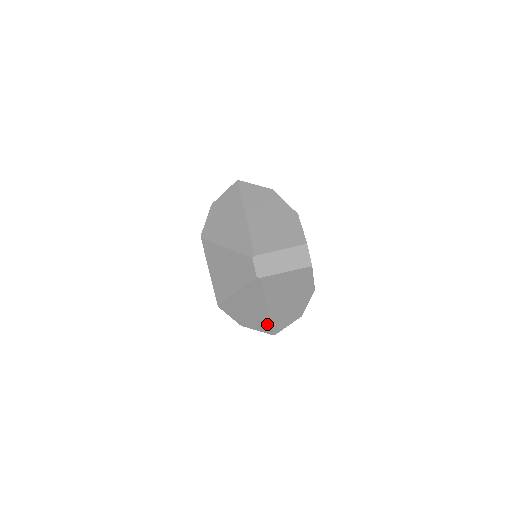
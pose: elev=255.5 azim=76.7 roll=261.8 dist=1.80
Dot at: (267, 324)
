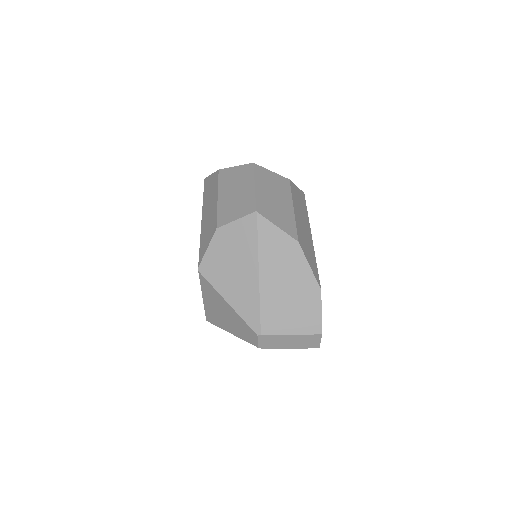
Dot at: occluded
